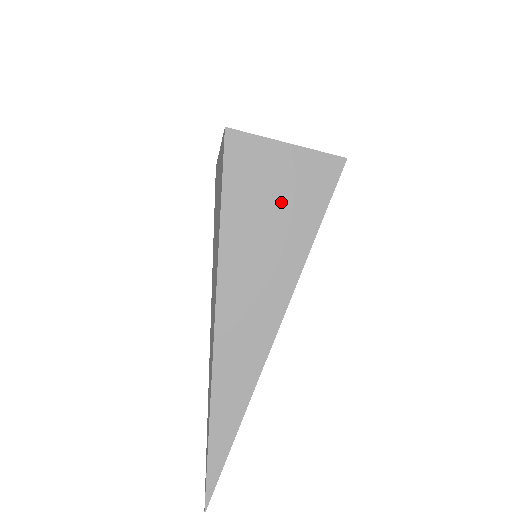
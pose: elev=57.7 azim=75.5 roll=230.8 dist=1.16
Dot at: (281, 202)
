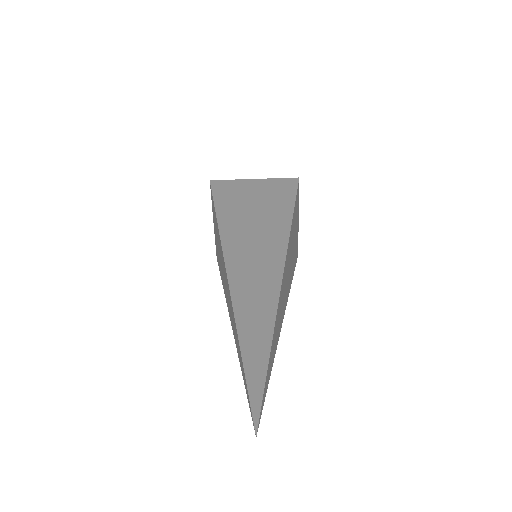
Dot at: (260, 201)
